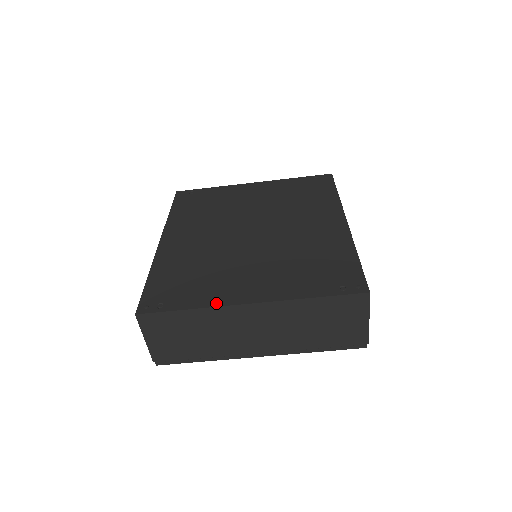
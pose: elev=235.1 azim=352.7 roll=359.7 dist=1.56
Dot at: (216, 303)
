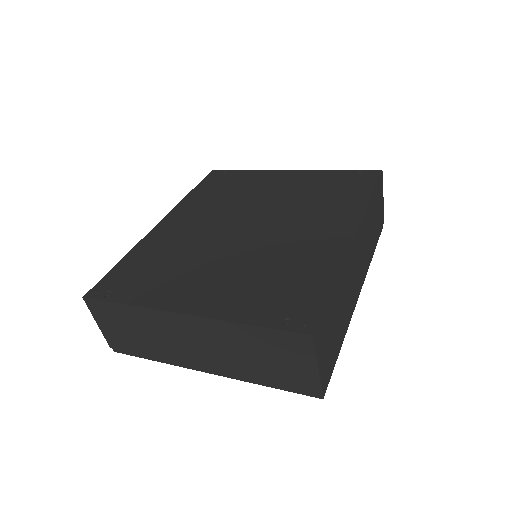
Dot at: (153, 304)
